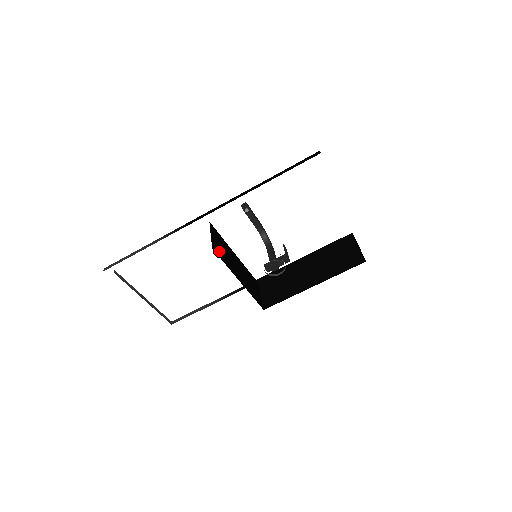
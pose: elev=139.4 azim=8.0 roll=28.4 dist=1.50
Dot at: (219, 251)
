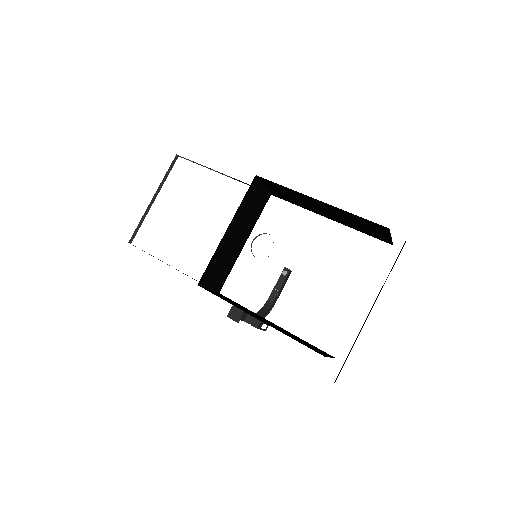
Dot at: (252, 194)
